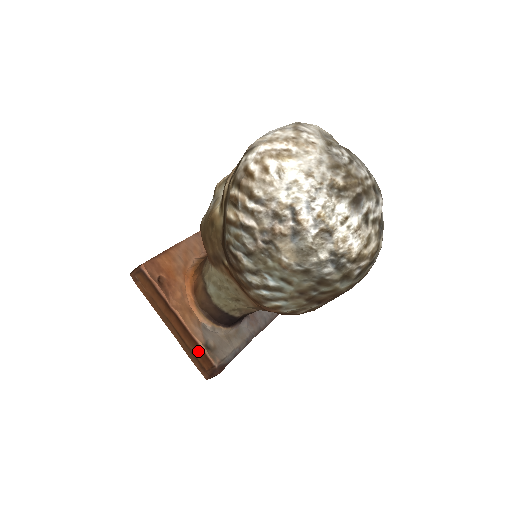
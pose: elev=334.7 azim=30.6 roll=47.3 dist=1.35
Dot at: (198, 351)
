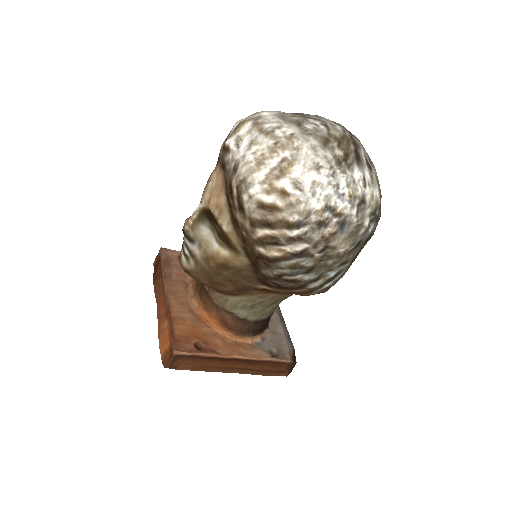
Dot at: (270, 365)
